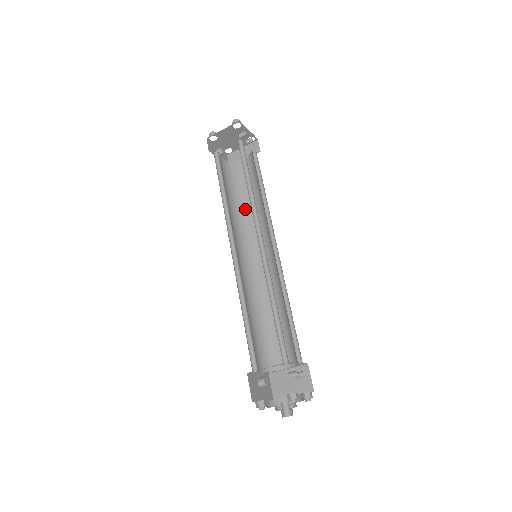
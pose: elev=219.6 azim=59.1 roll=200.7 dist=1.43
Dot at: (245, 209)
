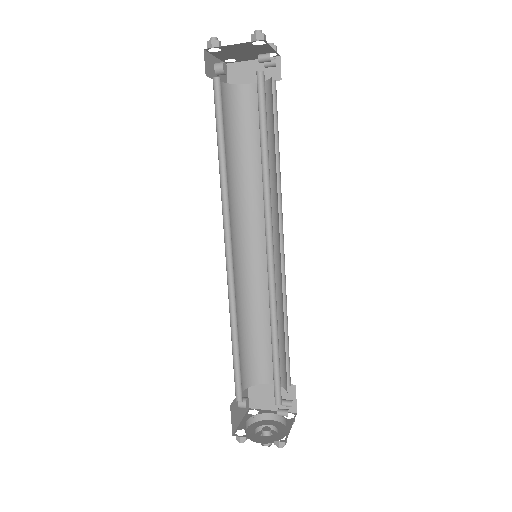
Dot at: (245, 171)
